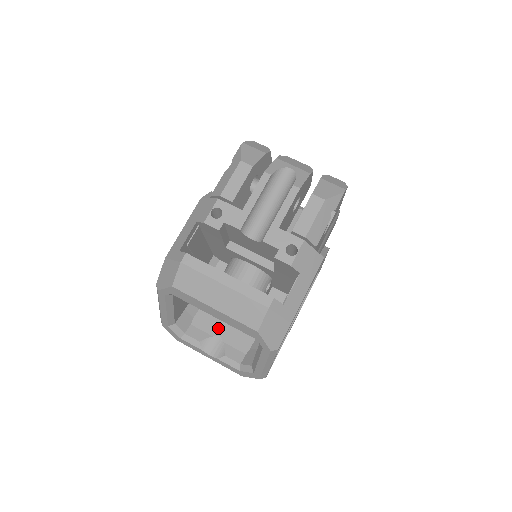
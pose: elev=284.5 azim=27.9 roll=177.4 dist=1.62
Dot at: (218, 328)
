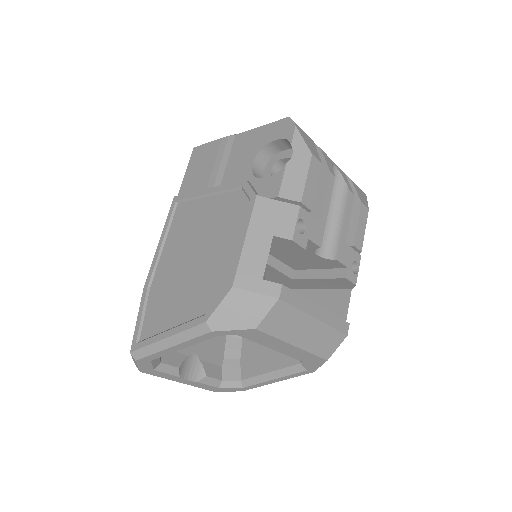
Dot at: occluded
